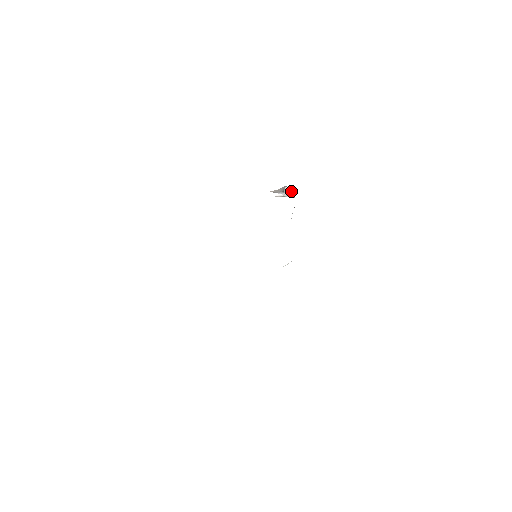
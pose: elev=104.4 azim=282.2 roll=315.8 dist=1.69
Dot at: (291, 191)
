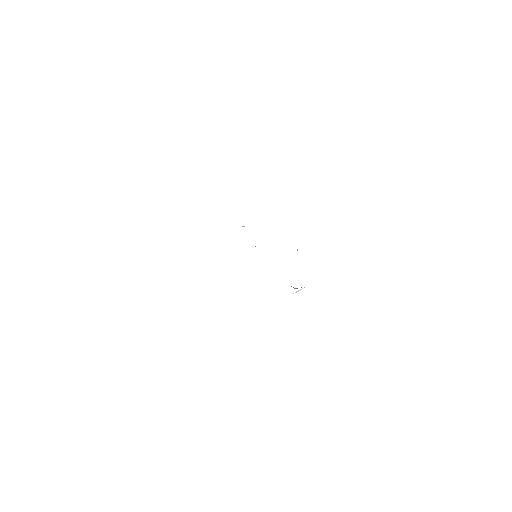
Dot at: occluded
